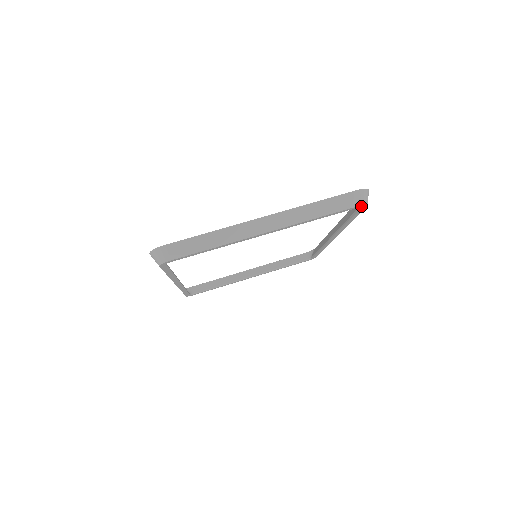
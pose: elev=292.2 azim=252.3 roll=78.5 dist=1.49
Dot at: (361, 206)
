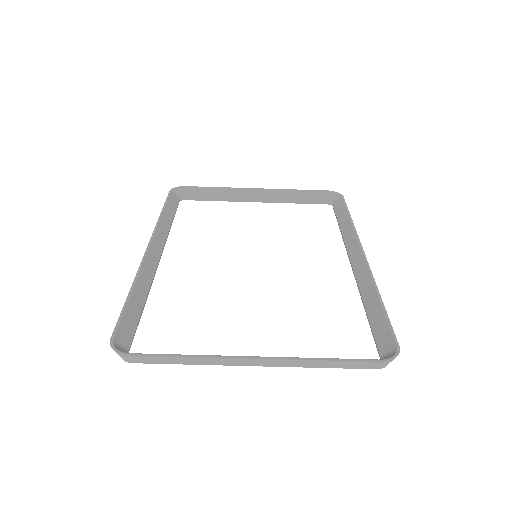
Dot at: occluded
